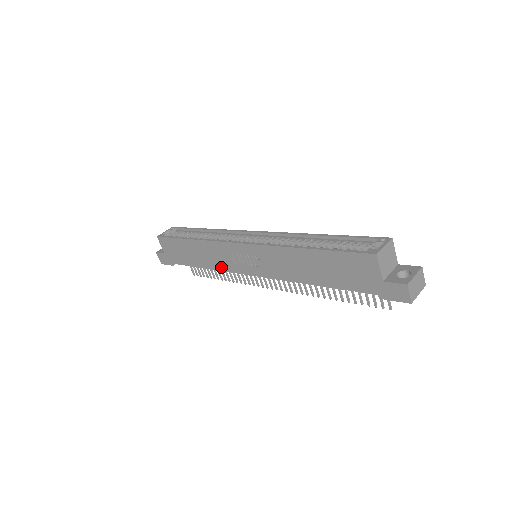
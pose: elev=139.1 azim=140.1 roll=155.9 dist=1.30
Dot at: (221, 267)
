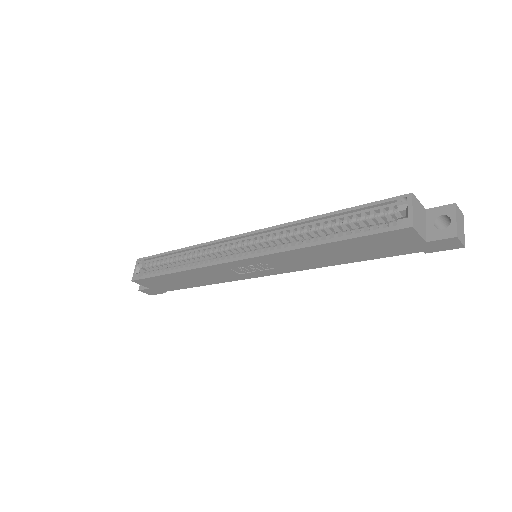
Dot at: (224, 280)
